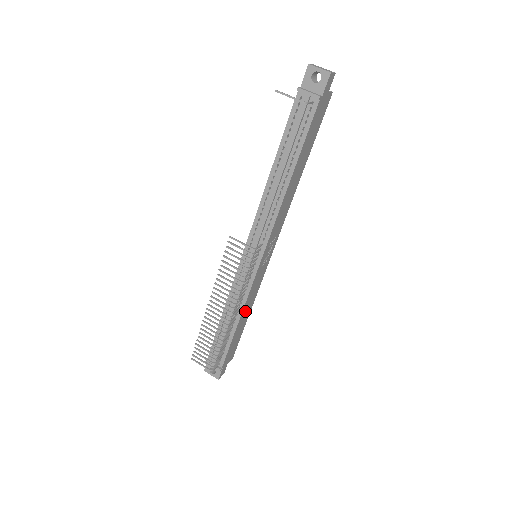
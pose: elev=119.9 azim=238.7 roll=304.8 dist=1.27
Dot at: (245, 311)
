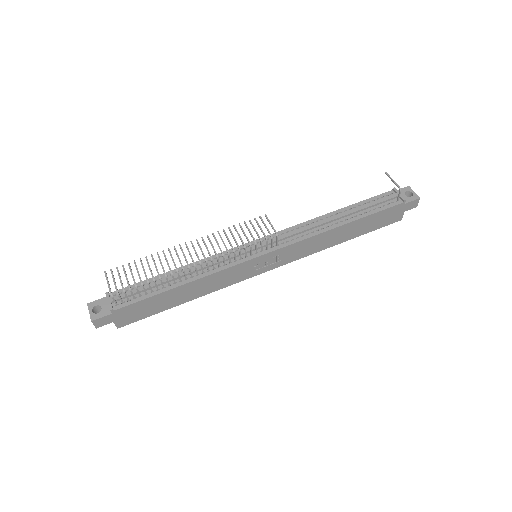
Dot at: (197, 286)
